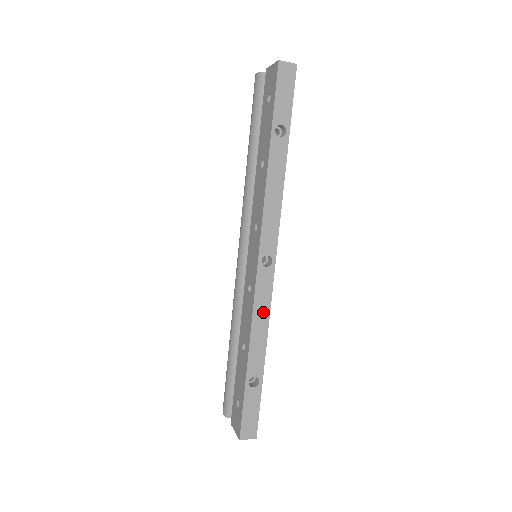
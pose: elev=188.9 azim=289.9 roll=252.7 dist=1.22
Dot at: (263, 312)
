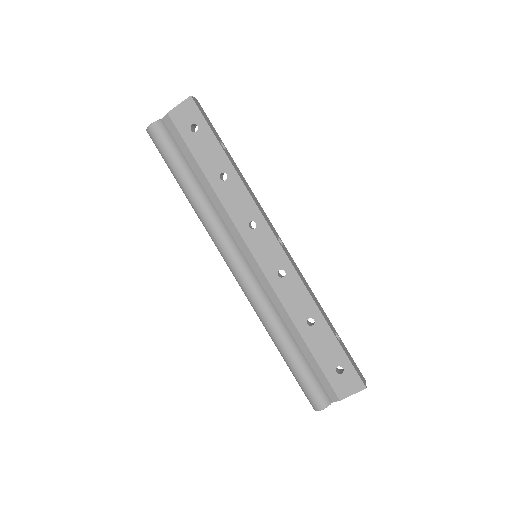
Dot at: (304, 281)
